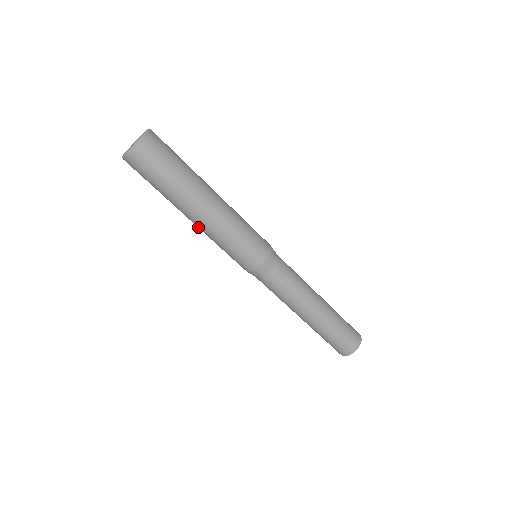
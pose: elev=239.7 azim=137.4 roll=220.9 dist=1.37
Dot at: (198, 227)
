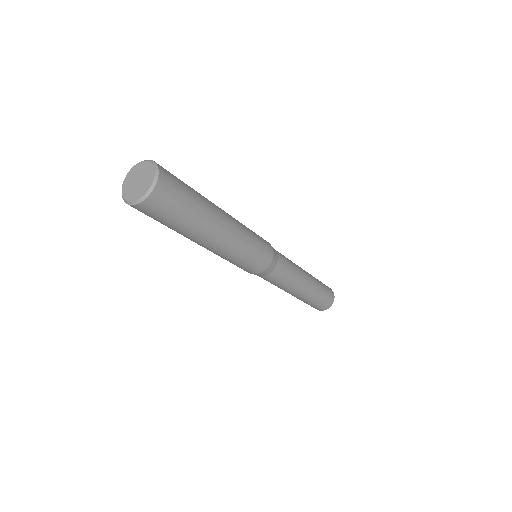
Dot at: (211, 250)
